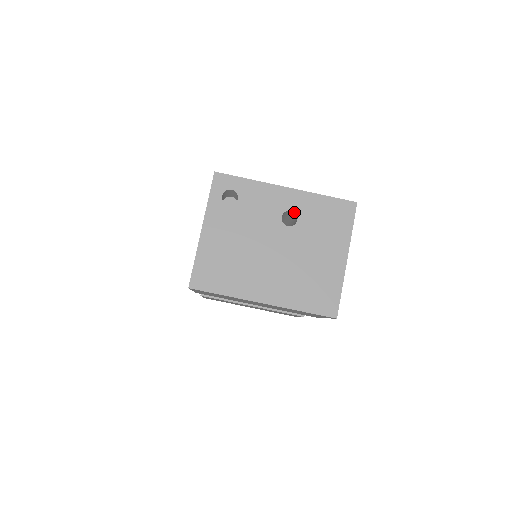
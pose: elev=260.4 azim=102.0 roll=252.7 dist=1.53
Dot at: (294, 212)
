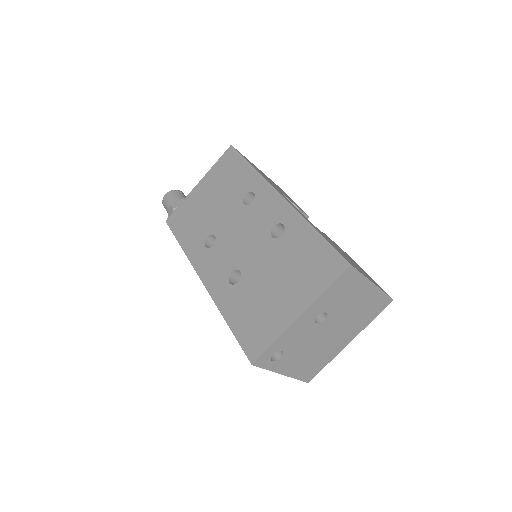
Dot at: occluded
